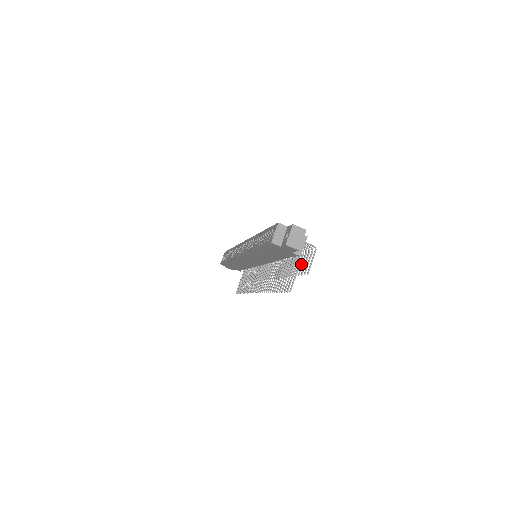
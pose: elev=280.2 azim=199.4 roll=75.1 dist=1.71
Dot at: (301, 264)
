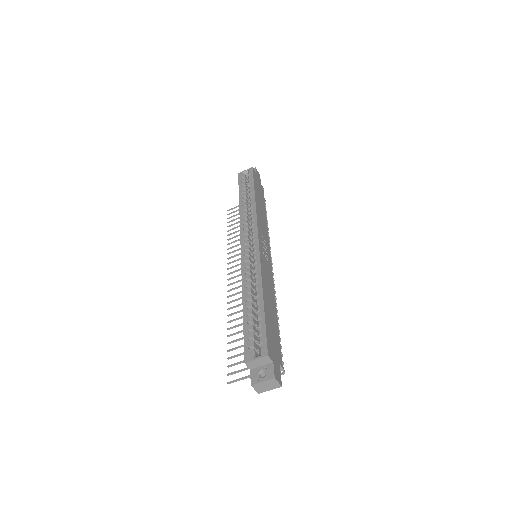
Dot at: occluded
